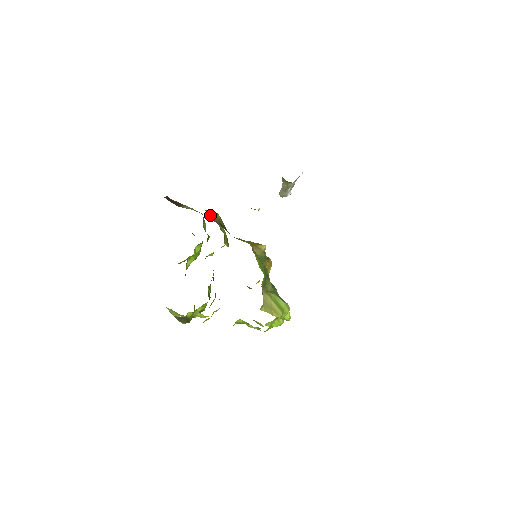
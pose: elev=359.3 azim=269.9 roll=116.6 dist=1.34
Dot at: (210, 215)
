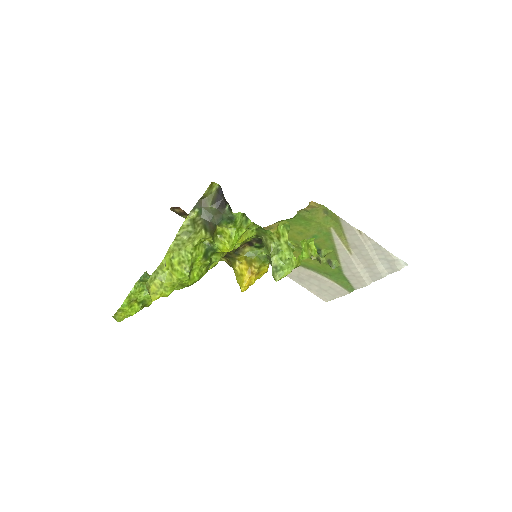
Dot at: occluded
